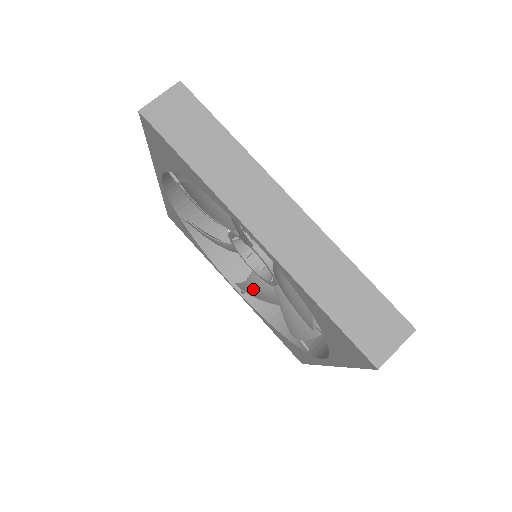
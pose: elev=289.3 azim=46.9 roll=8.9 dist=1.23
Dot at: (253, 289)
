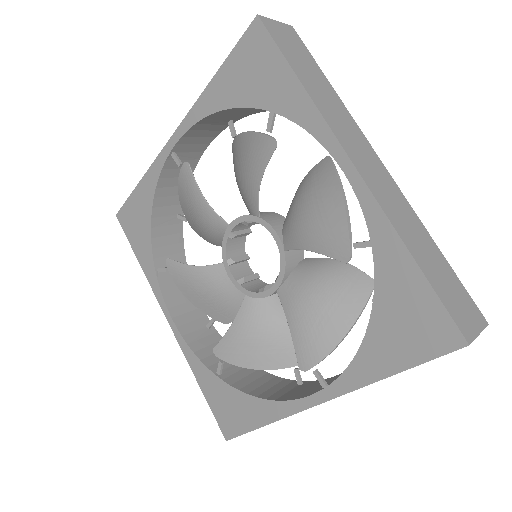
Dot at: (301, 322)
